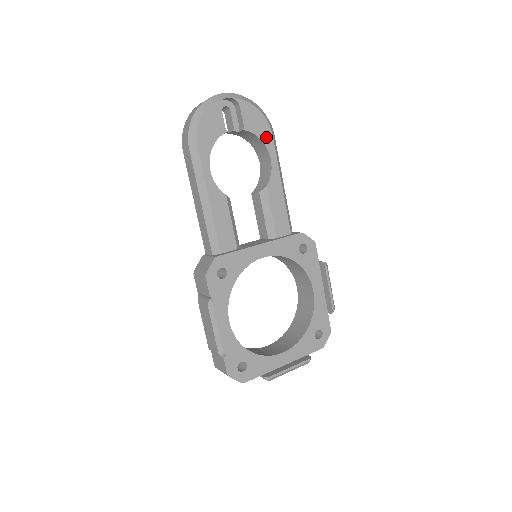
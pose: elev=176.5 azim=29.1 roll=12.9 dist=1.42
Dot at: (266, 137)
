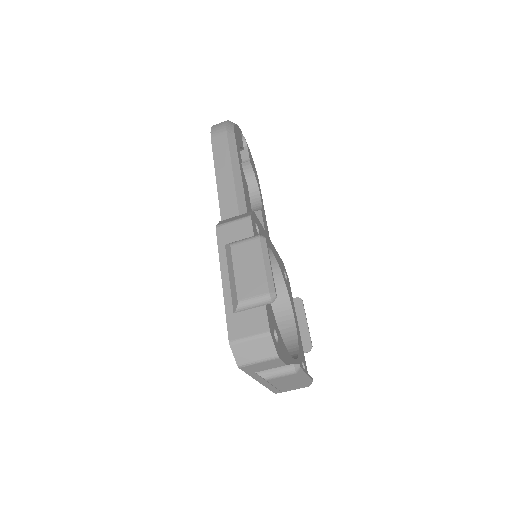
Dot at: (257, 181)
